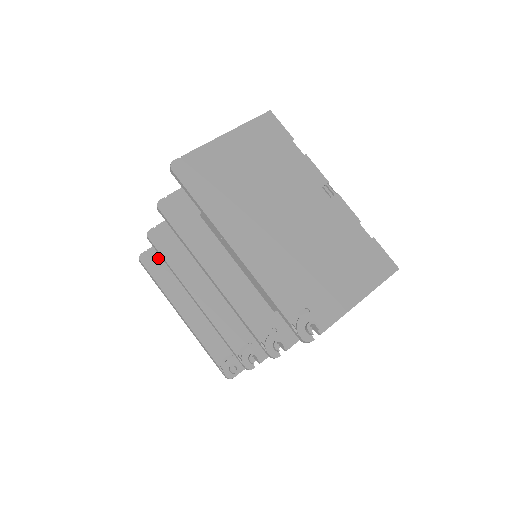
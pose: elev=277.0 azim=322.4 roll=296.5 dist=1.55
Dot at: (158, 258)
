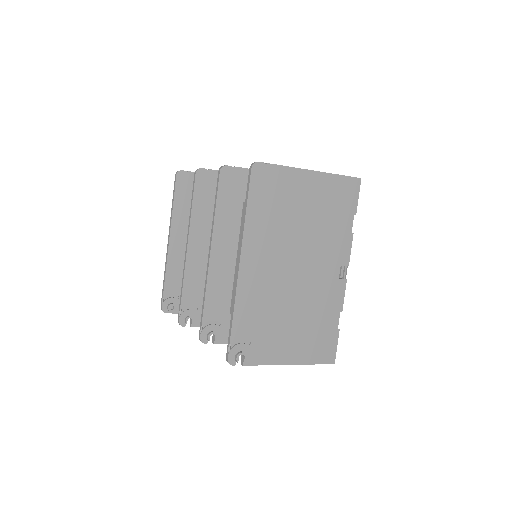
Dot at: (191, 184)
